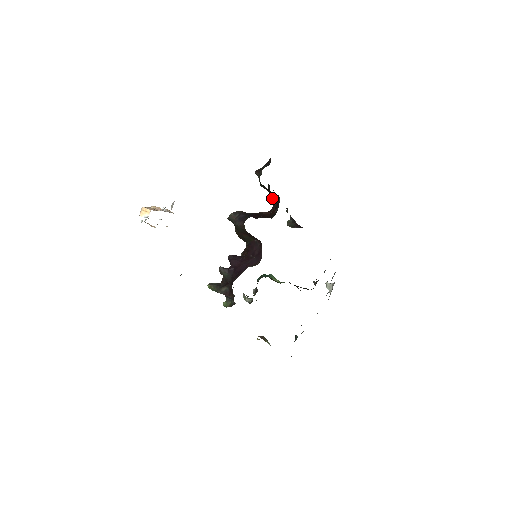
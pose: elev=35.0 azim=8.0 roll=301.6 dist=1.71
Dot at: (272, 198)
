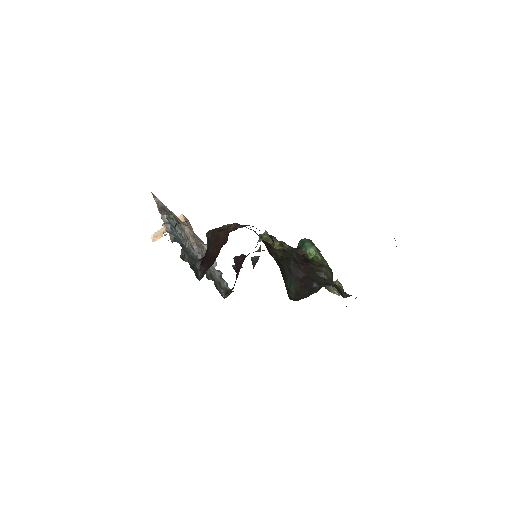
Dot at: occluded
